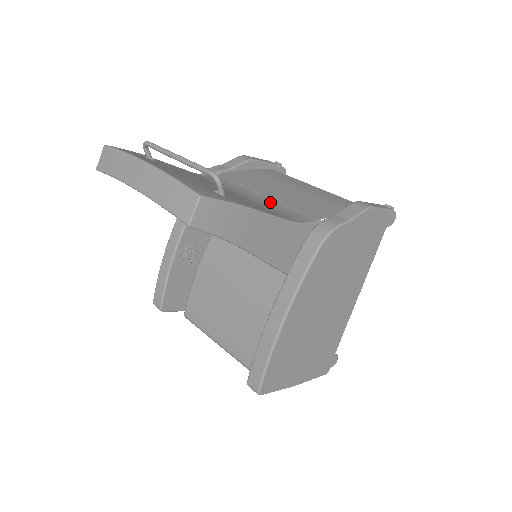
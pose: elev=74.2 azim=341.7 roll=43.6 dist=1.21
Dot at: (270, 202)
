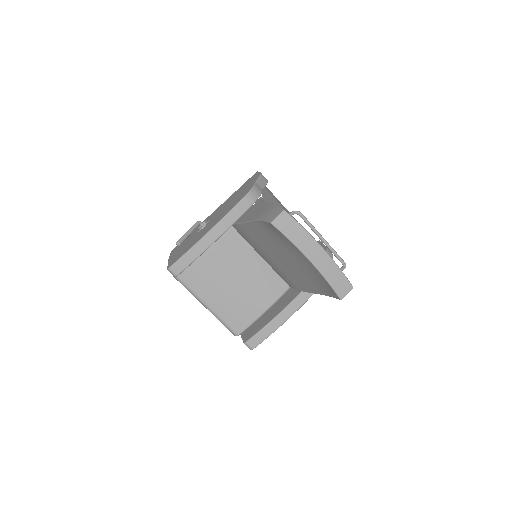
Dot at: occluded
